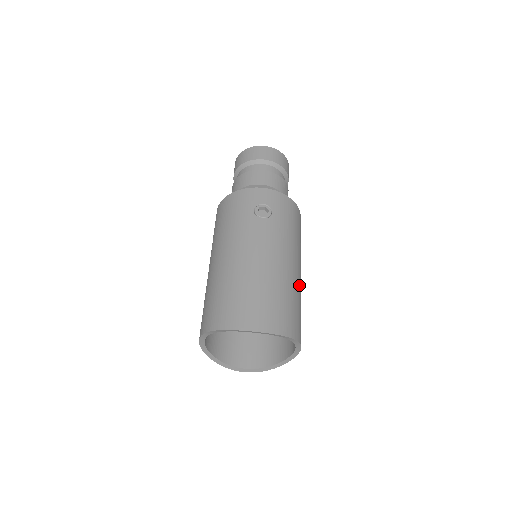
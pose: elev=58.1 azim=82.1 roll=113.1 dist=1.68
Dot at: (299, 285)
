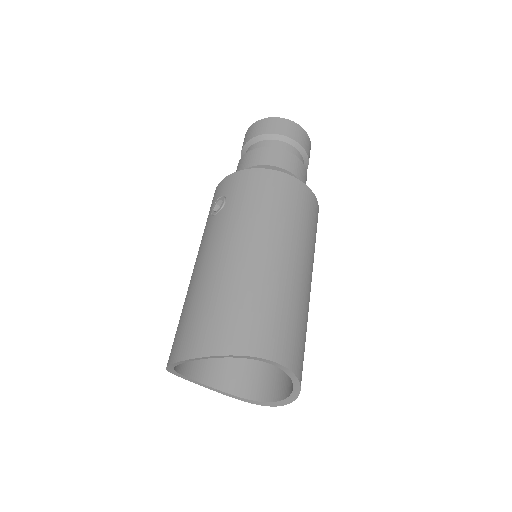
Dot at: (264, 274)
